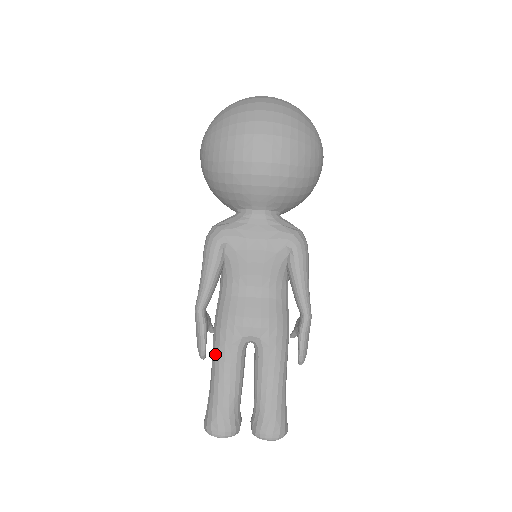
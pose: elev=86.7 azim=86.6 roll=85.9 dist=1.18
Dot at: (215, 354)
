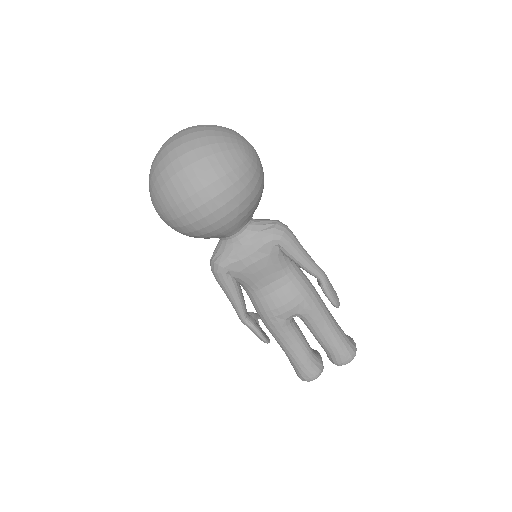
Dot at: (274, 337)
